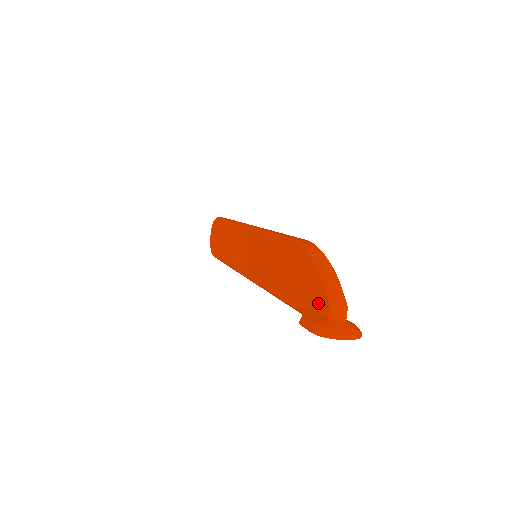
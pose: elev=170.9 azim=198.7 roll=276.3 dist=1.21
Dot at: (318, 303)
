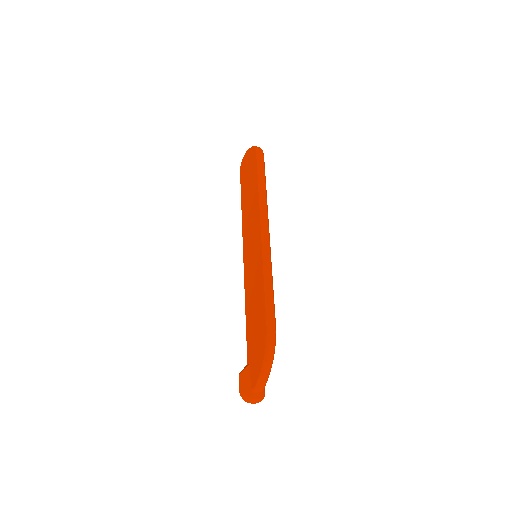
Dot at: (253, 375)
